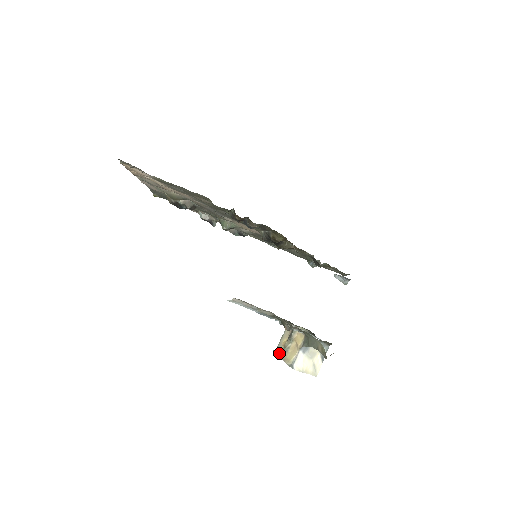
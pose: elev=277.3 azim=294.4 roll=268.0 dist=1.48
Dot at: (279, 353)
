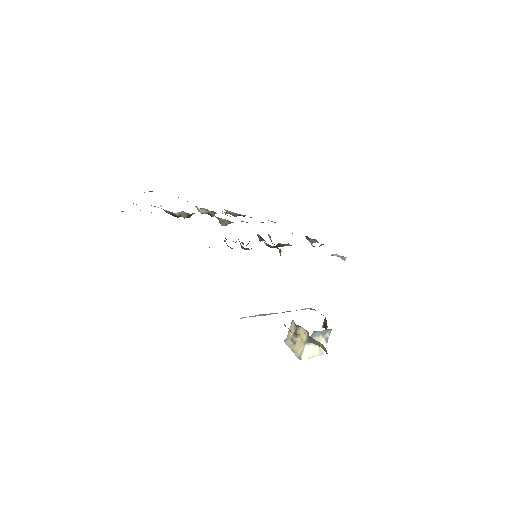
Dot at: (288, 345)
